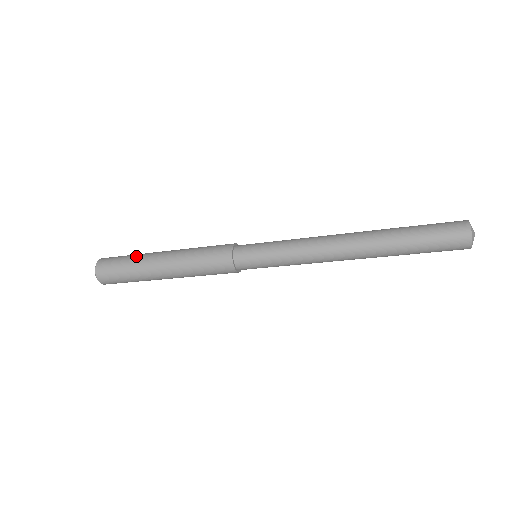
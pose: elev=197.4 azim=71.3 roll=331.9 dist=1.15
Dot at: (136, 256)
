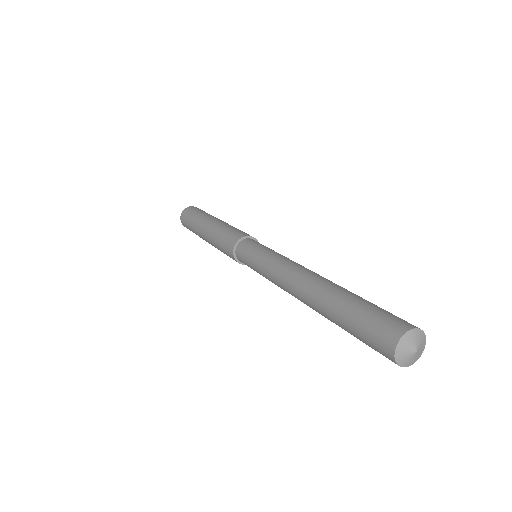
Dot at: (203, 213)
